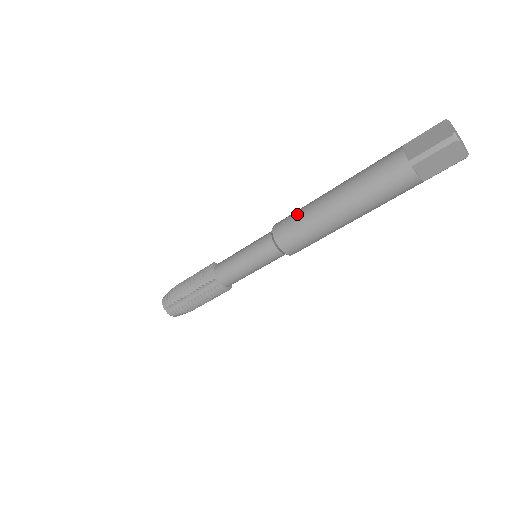
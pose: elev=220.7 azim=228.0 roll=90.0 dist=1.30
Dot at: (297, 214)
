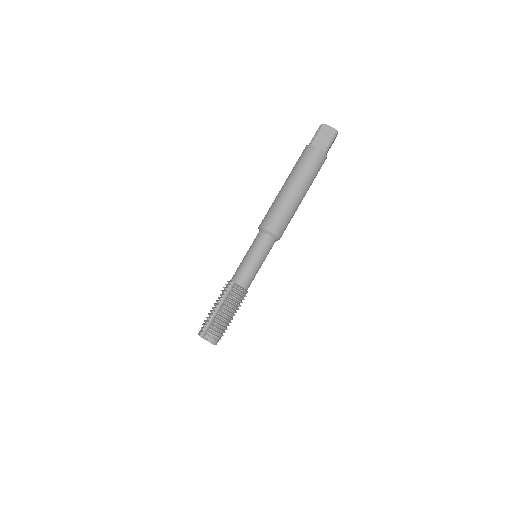
Dot at: occluded
